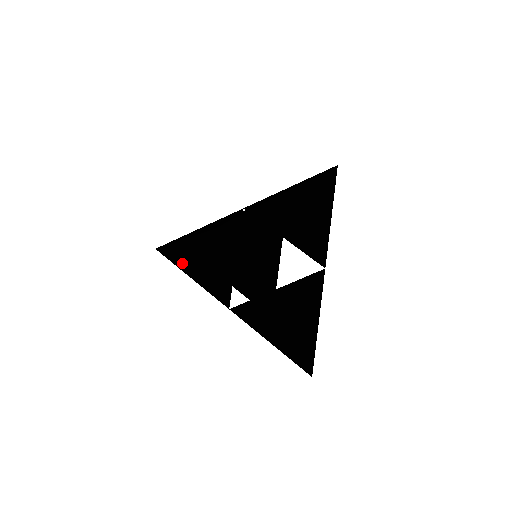
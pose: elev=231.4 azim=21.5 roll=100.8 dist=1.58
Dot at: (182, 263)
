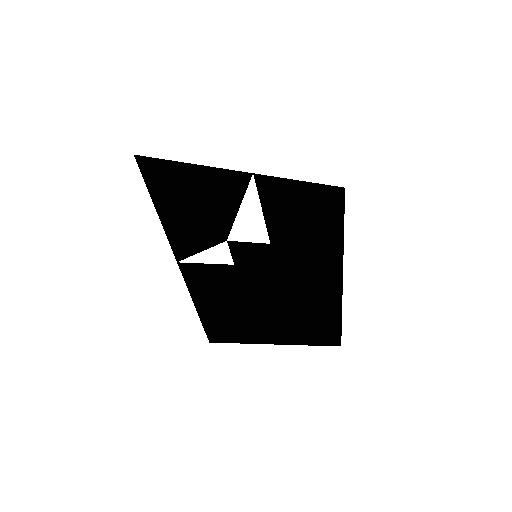
Dot at: (177, 215)
